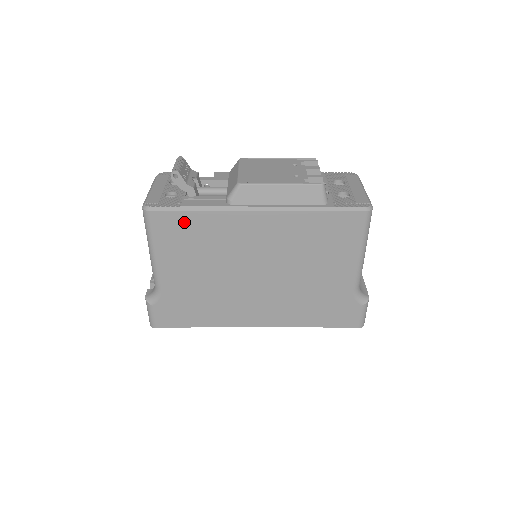
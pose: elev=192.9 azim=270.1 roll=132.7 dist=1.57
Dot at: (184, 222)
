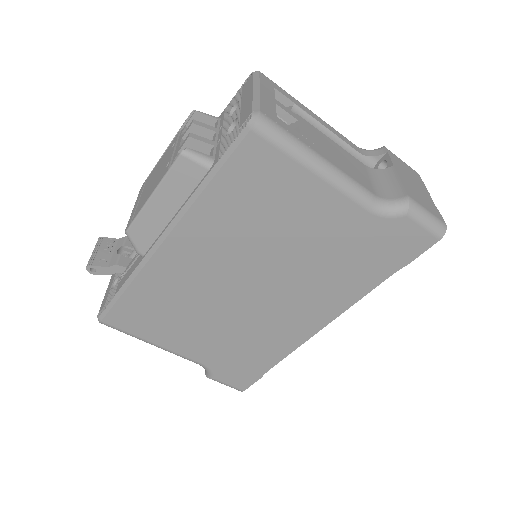
Dot at: (133, 306)
